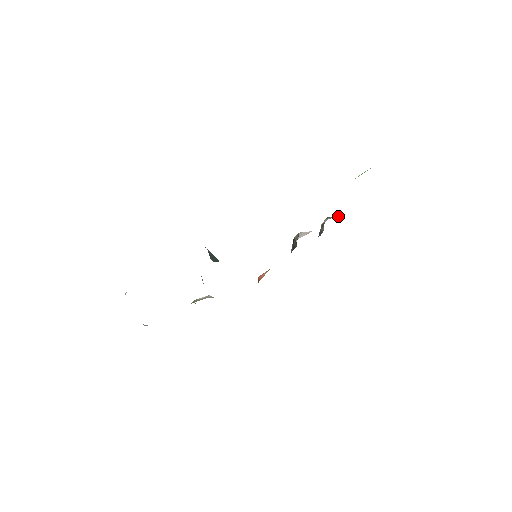
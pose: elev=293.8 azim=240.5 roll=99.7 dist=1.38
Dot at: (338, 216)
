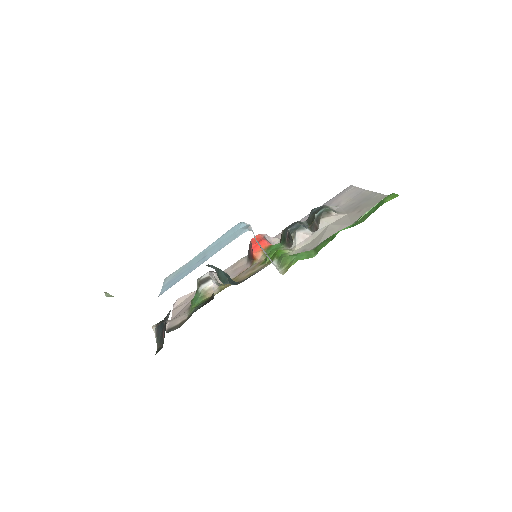
Dot at: (333, 214)
